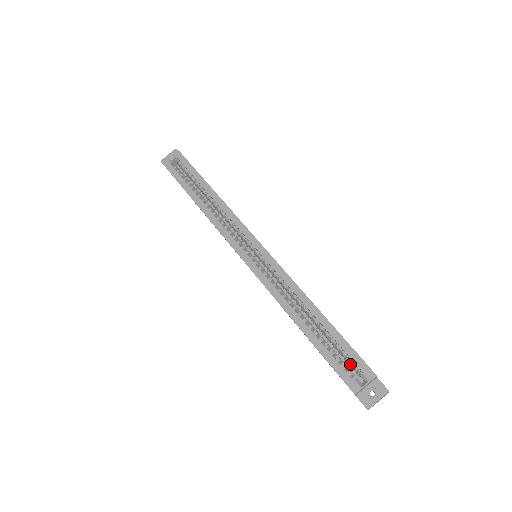
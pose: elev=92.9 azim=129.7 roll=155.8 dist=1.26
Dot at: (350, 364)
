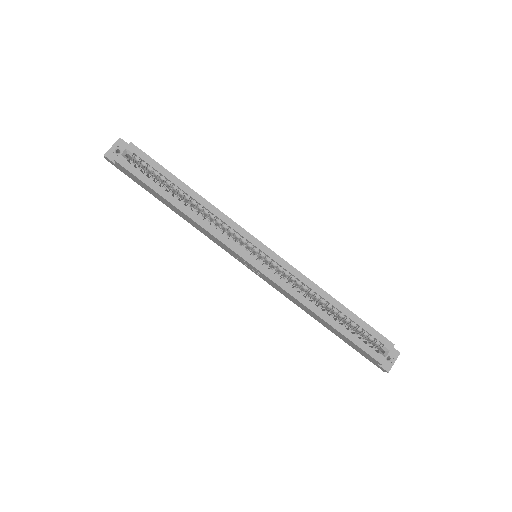
Dot at: (371, 340)
